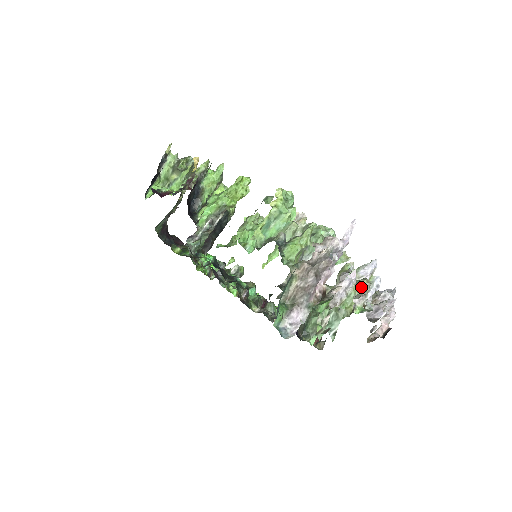
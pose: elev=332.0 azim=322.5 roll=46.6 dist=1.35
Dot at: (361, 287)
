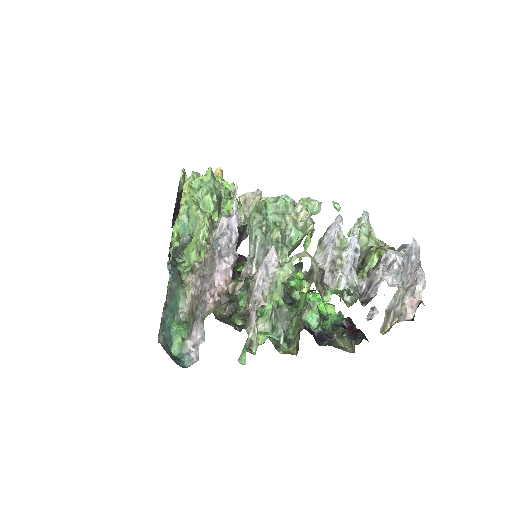
Dot at: (292, 267)
